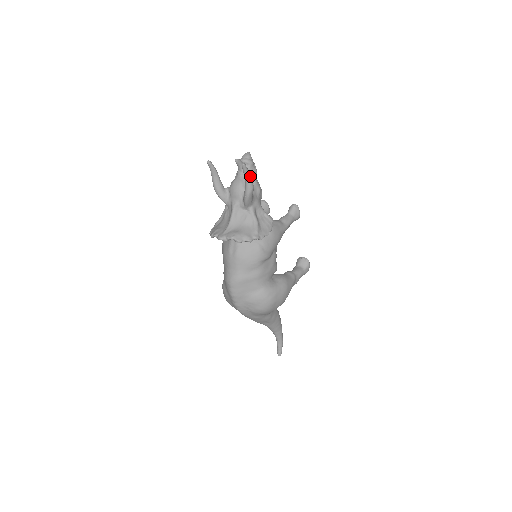
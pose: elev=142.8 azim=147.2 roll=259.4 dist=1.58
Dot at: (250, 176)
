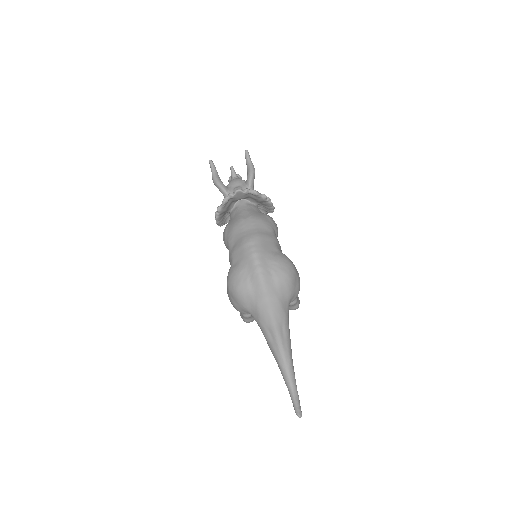
Dot at: (251, 162)
